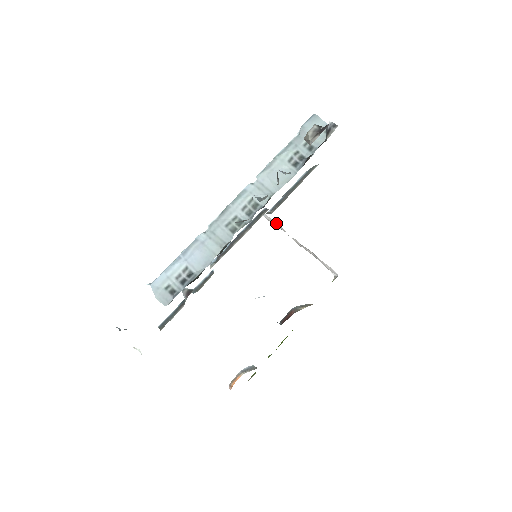
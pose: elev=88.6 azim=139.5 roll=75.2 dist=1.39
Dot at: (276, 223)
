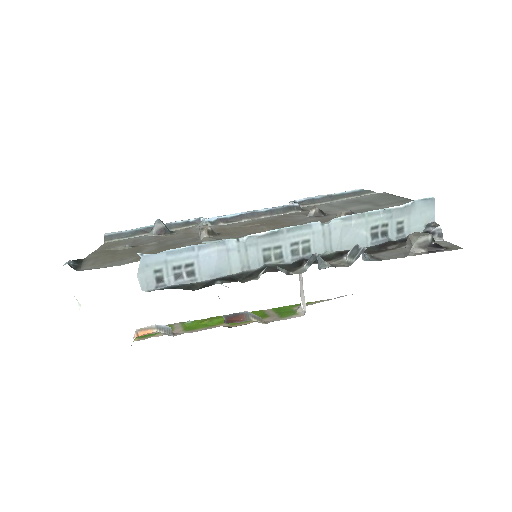
Dot at: occluded
